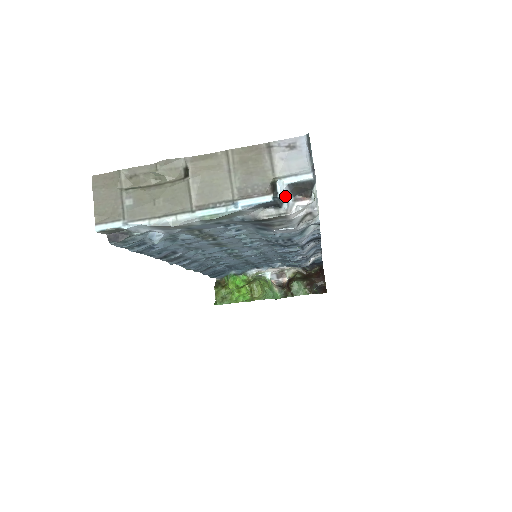
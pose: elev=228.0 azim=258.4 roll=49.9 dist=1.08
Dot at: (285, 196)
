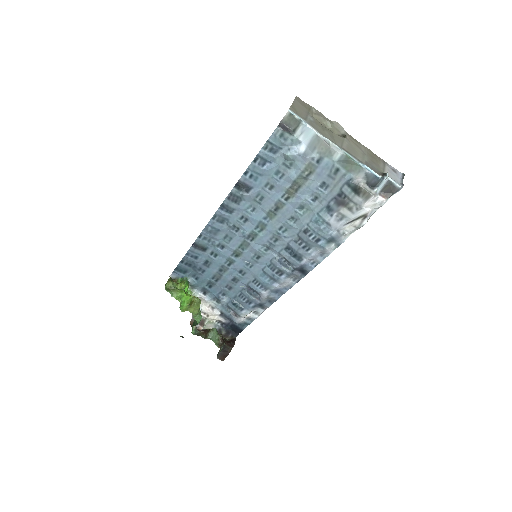
Dot at: (382, 184)
